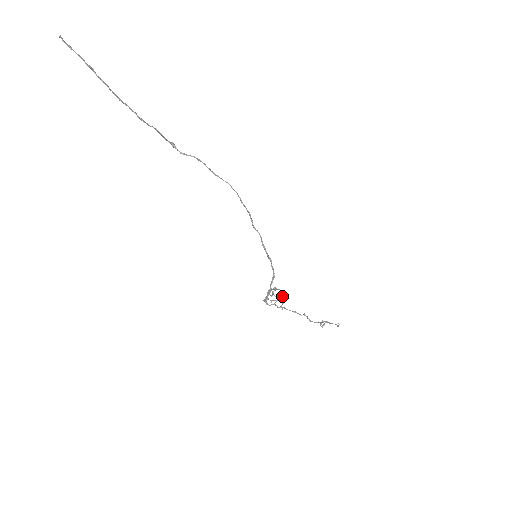
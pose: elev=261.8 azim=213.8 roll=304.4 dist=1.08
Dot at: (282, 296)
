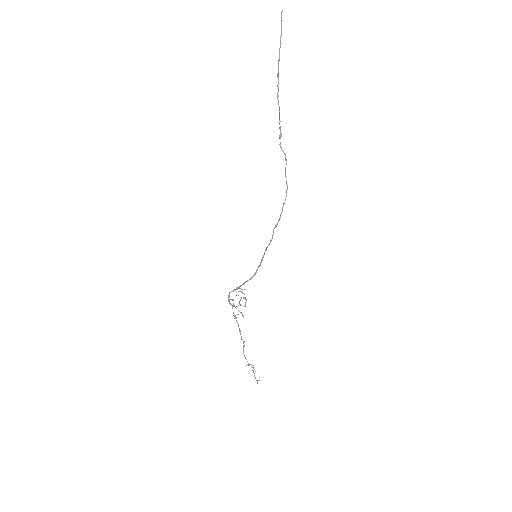
Dot at: (244, 306)
